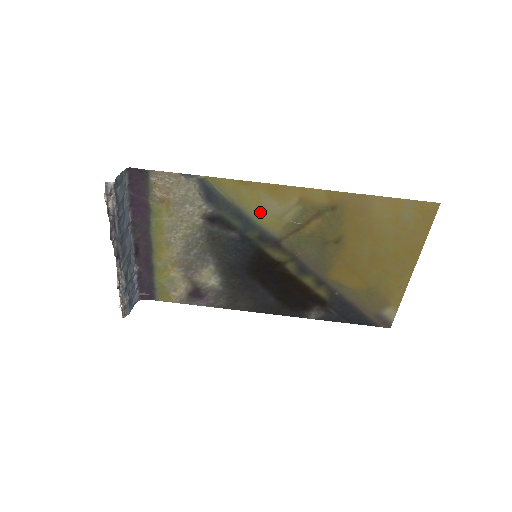
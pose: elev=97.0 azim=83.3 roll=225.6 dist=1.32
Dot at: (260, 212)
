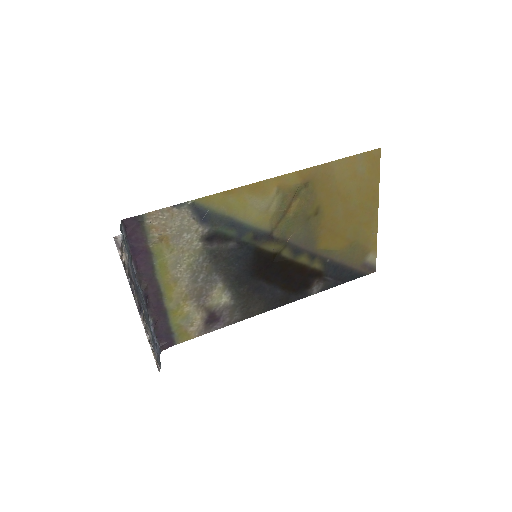
Dot at: (249, 213)
